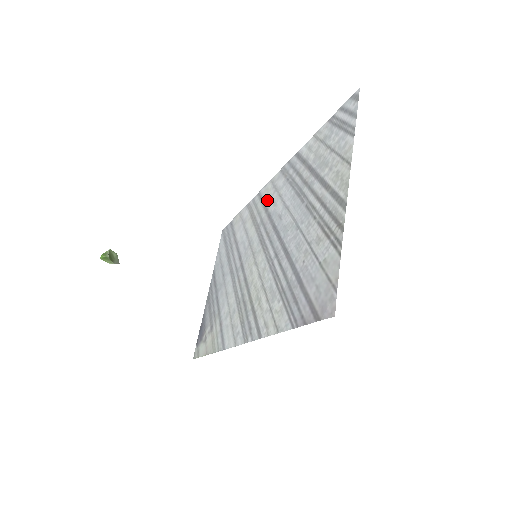
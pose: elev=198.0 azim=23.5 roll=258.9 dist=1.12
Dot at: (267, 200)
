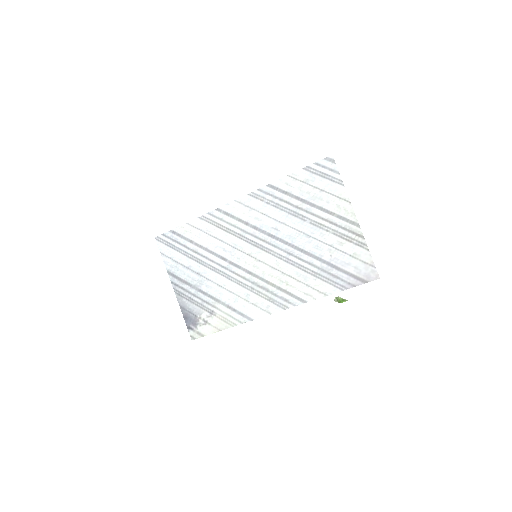
Dot at: (242, 216)
